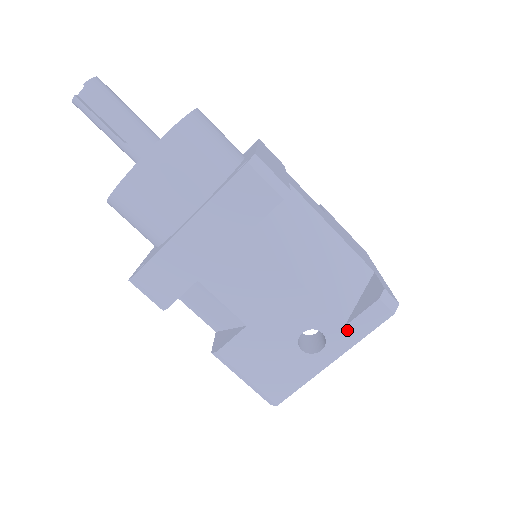
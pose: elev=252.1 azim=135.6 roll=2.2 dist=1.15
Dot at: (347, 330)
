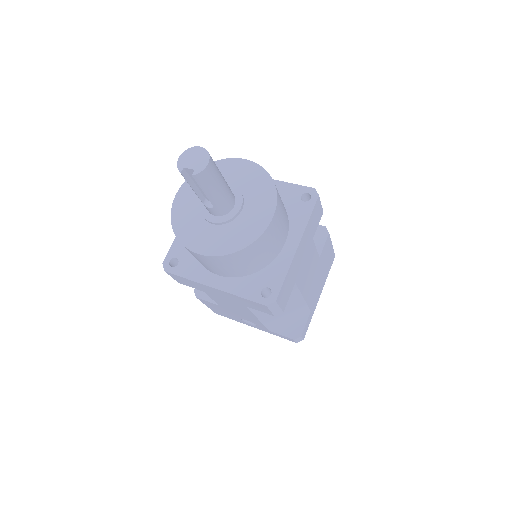
Dot at: (270, 331)
